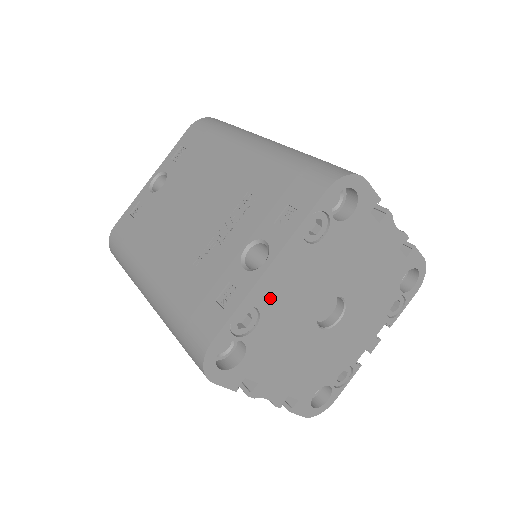
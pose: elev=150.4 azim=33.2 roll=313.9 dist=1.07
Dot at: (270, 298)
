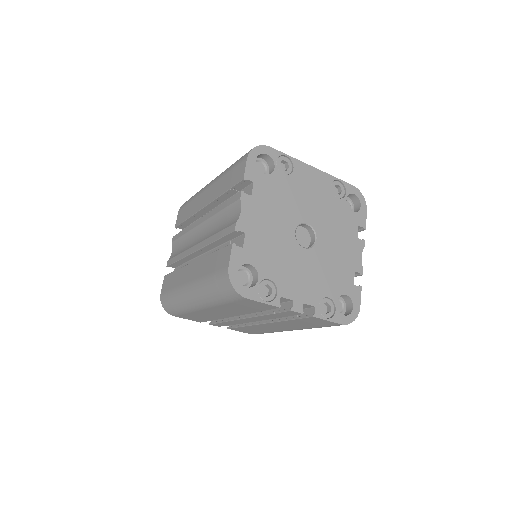
Dot at: (300, 177)
